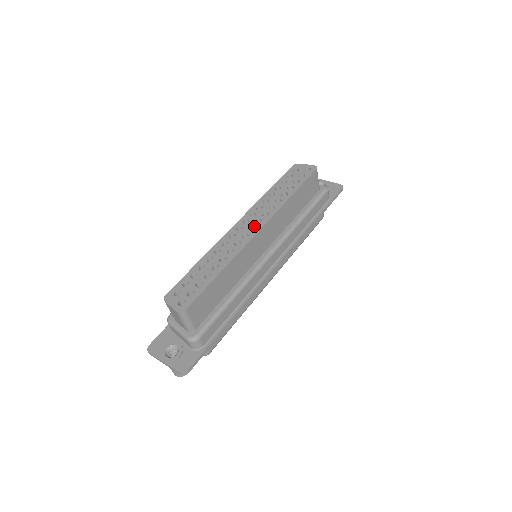
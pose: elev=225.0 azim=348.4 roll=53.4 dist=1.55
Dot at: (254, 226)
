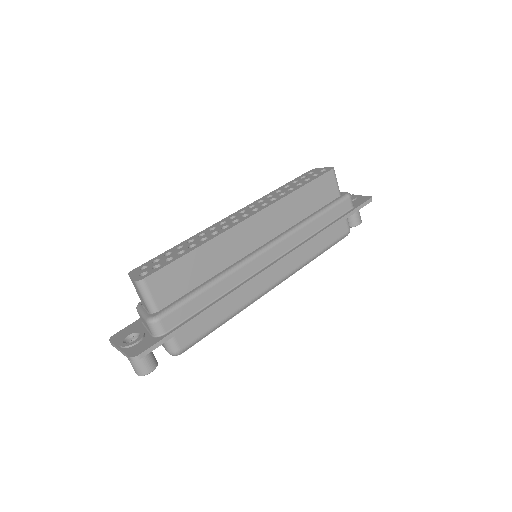
Dot at: (248, 213)
